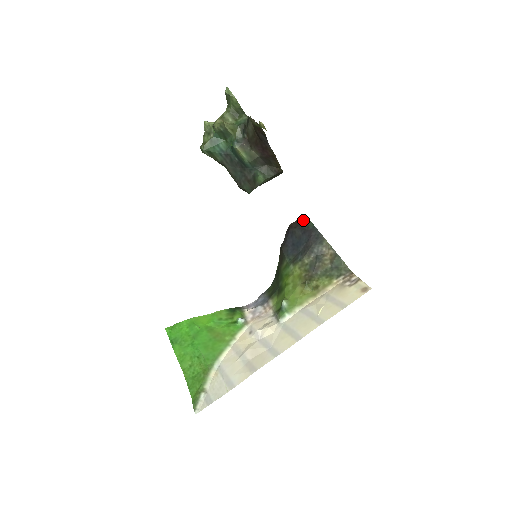
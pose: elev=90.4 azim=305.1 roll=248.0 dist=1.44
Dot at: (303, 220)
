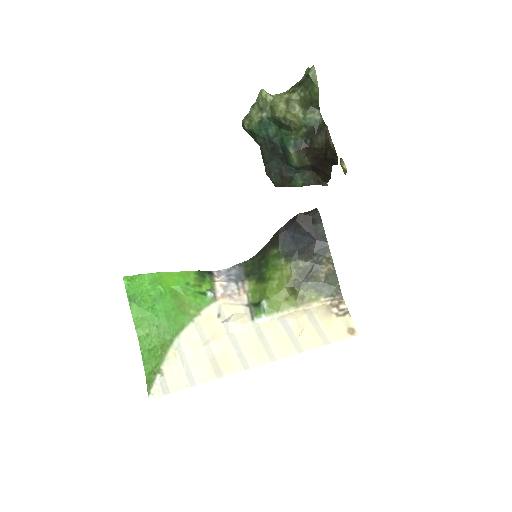
Dot at: (315, 218)
